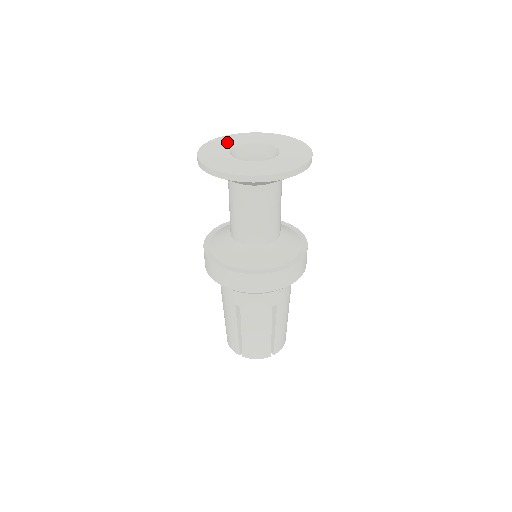
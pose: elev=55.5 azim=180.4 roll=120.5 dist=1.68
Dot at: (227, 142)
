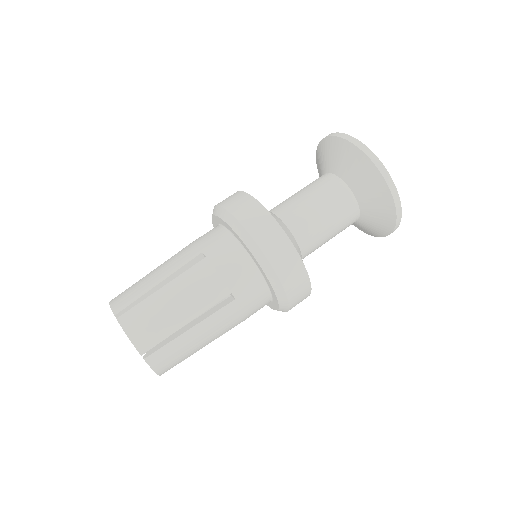
Dot at: occluded
